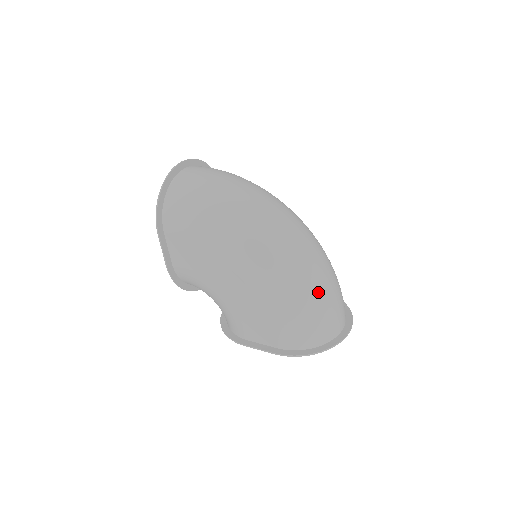
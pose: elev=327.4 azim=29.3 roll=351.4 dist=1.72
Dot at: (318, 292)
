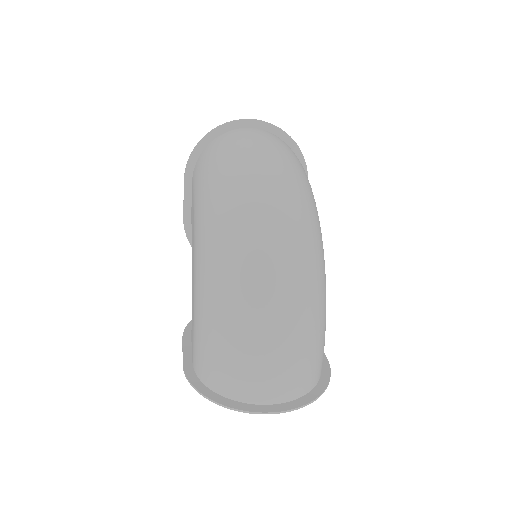
Dot at: (242, 323)
